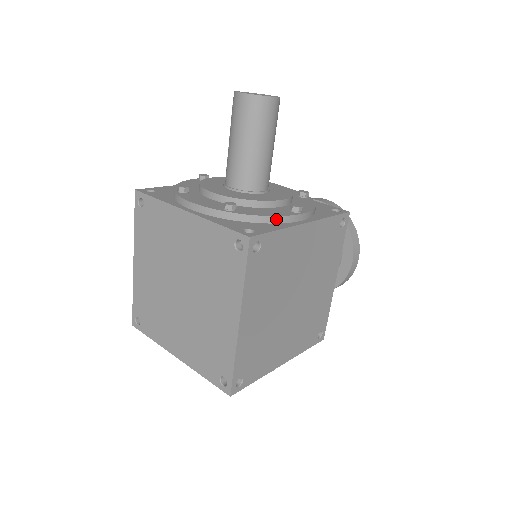
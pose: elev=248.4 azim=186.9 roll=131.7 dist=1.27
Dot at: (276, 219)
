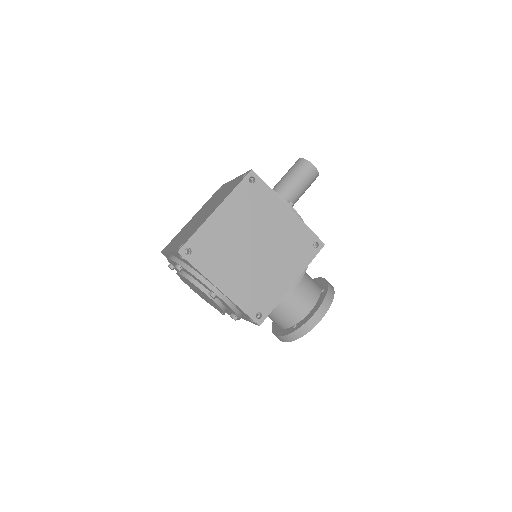
Dot at: occluded
